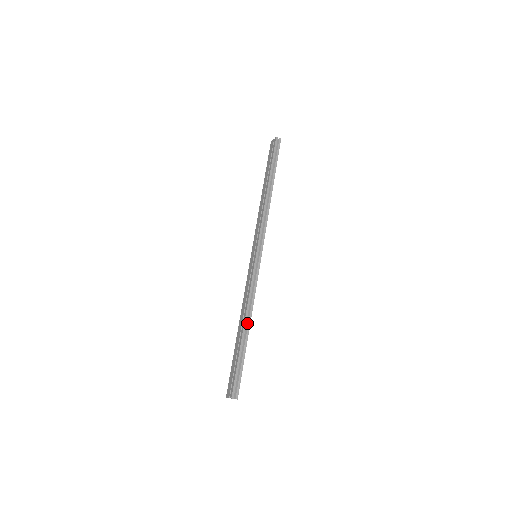
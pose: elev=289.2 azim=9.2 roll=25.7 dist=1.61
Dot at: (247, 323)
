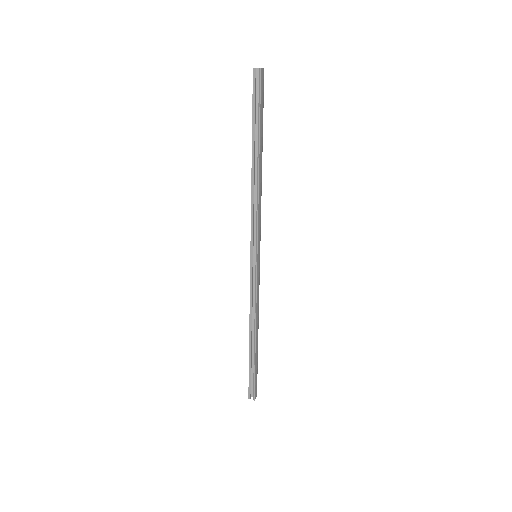
Dot at: (254, 333)
